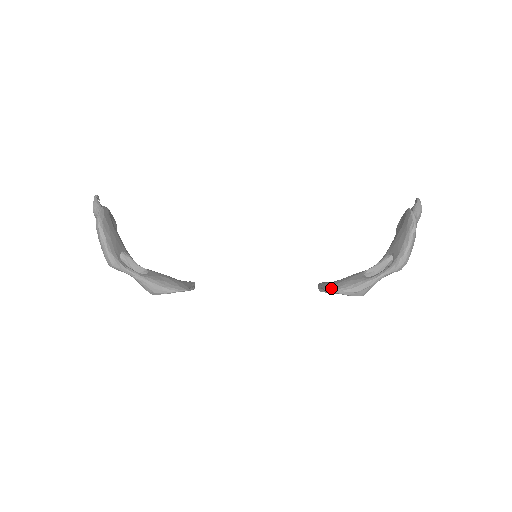
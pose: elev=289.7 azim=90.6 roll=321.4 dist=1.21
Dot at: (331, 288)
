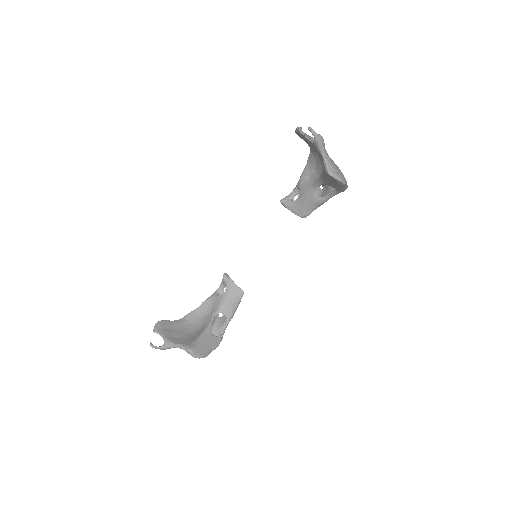
Dot at: (304, 216)
